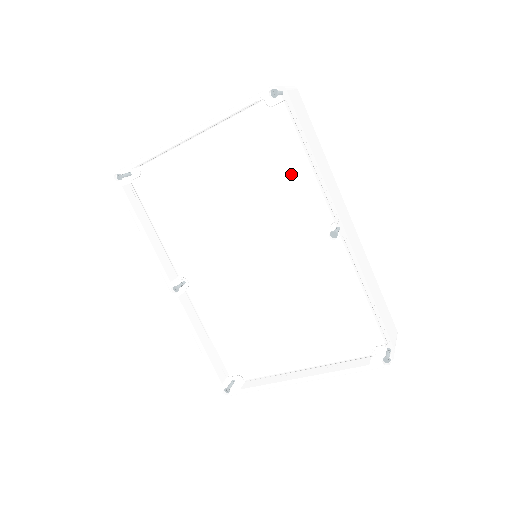
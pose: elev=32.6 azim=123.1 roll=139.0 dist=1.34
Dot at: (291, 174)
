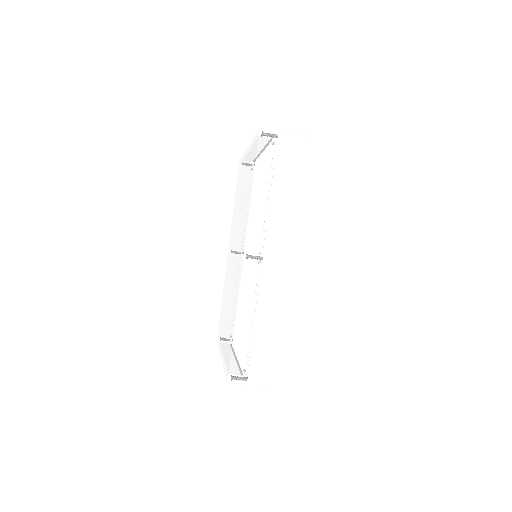
Dot at: (249, 197)
